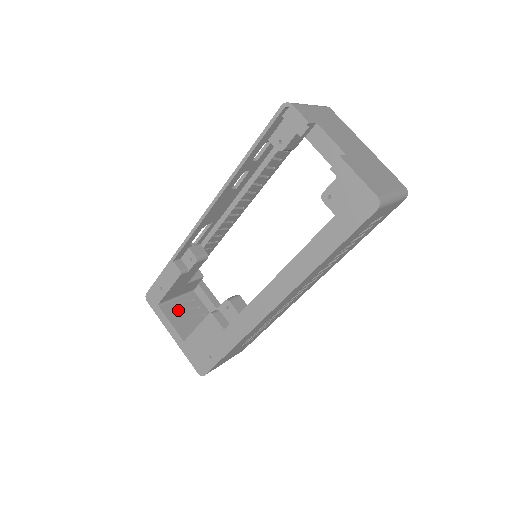
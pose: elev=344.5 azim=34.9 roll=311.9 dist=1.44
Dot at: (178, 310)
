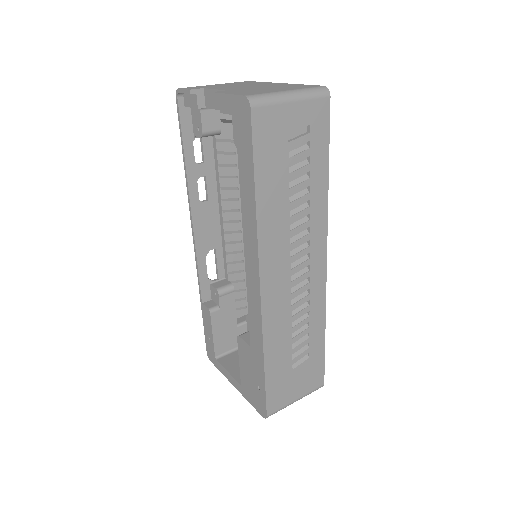
Dot at: occluded
